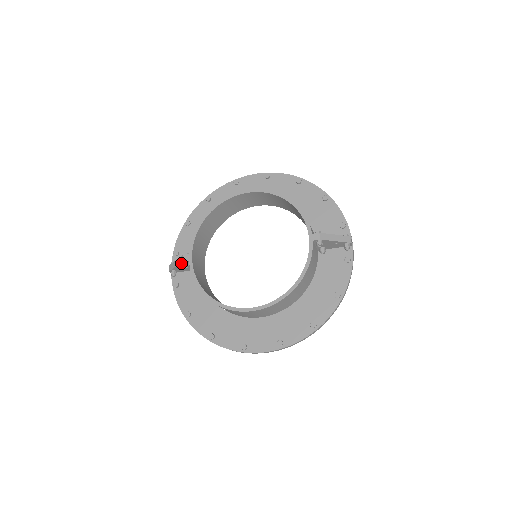
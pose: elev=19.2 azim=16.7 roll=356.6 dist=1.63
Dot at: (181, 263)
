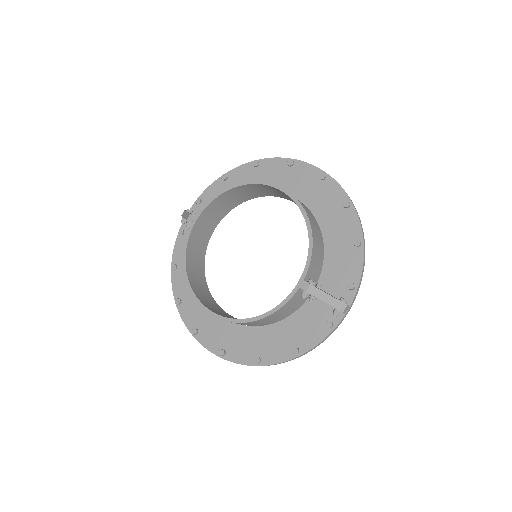
Dot at: occluded
